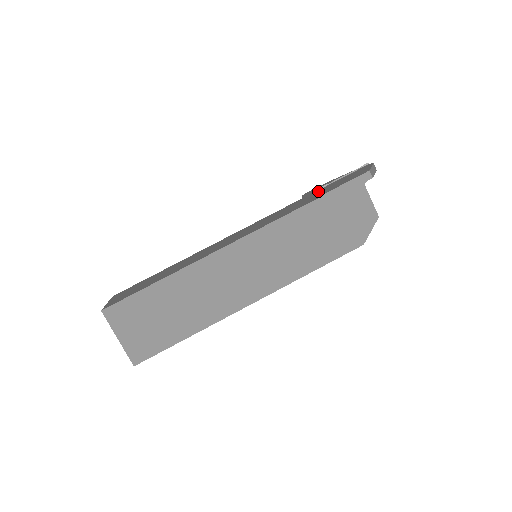
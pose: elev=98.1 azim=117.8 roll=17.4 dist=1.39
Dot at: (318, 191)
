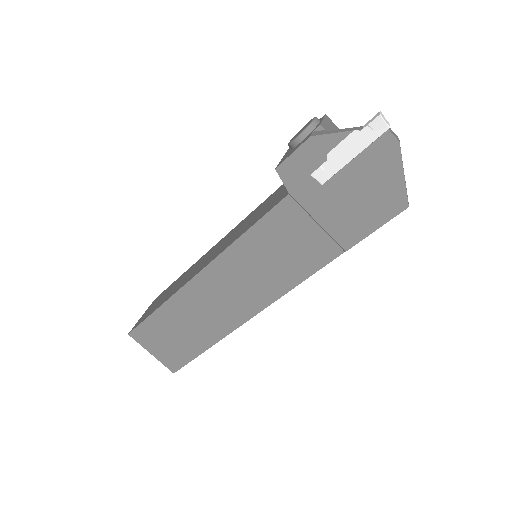
Dot at: (323, 204)
